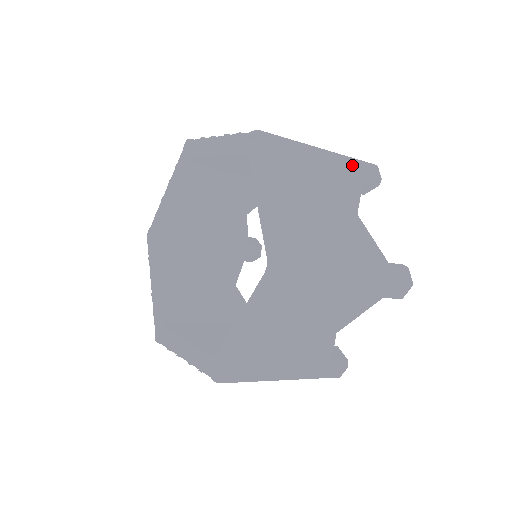
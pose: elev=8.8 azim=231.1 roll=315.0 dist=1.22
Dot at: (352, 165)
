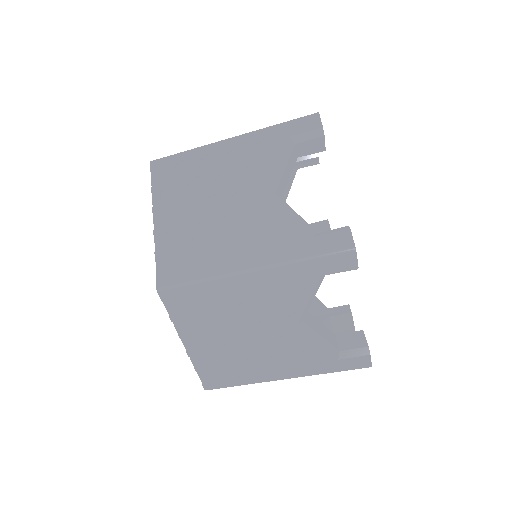
Dot at: occluded
